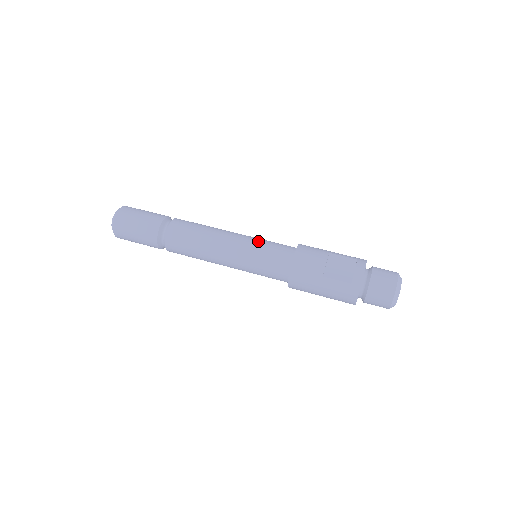
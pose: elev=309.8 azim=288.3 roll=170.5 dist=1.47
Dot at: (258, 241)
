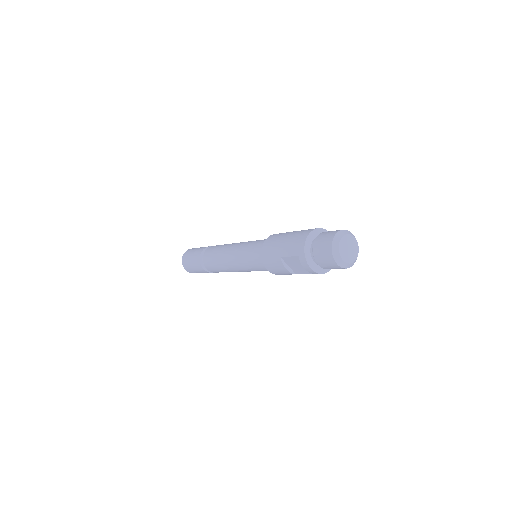
Dot at: occluded
